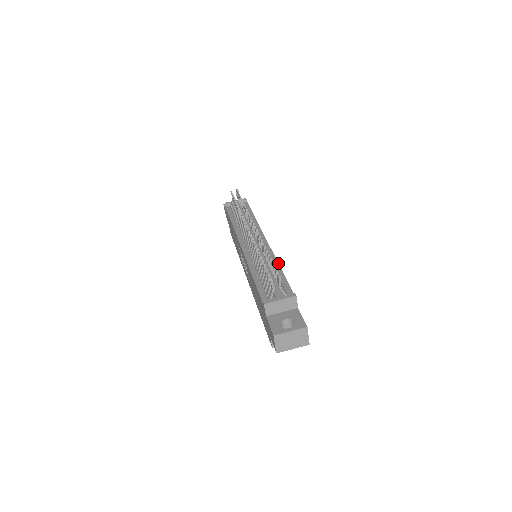
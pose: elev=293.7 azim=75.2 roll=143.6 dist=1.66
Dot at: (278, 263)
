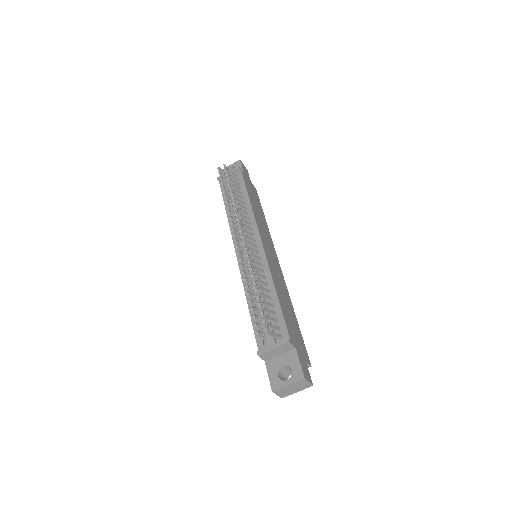
Dot at: (273, 282)
